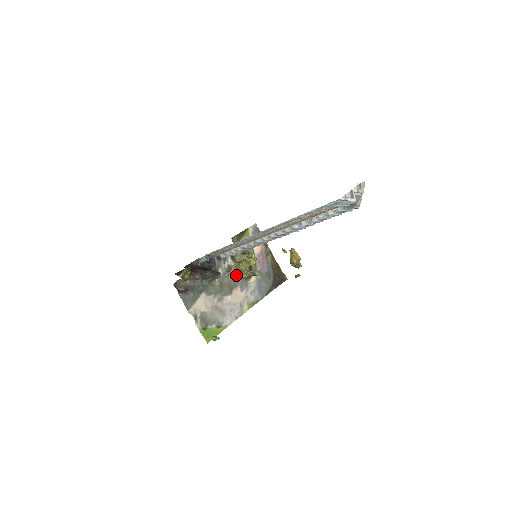
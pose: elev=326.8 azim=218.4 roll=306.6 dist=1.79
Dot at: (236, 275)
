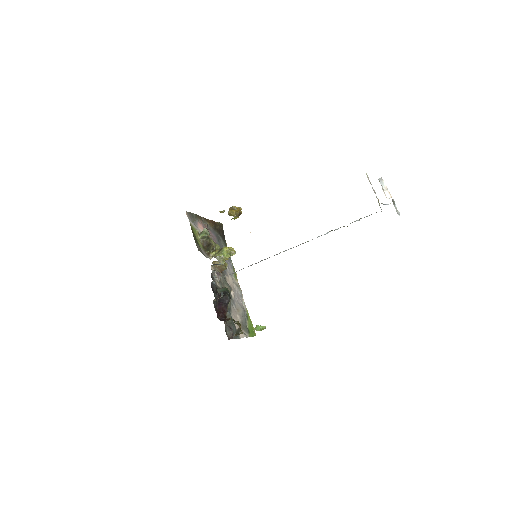
Dot at: (221, 271)
